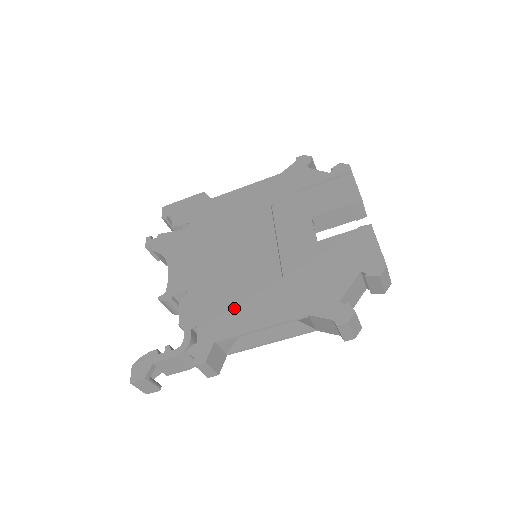
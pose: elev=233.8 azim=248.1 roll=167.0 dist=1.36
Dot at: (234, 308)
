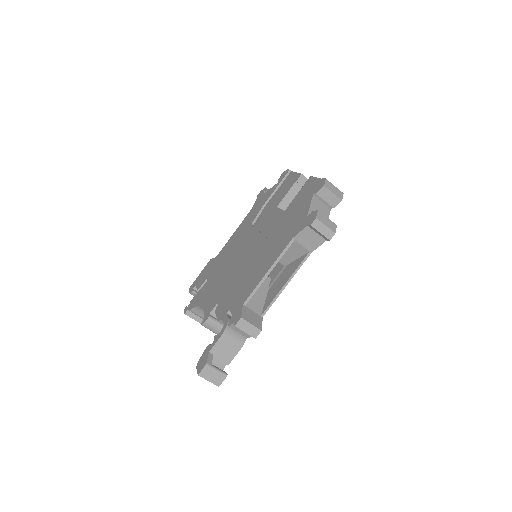
Dot at: (248, 280)
